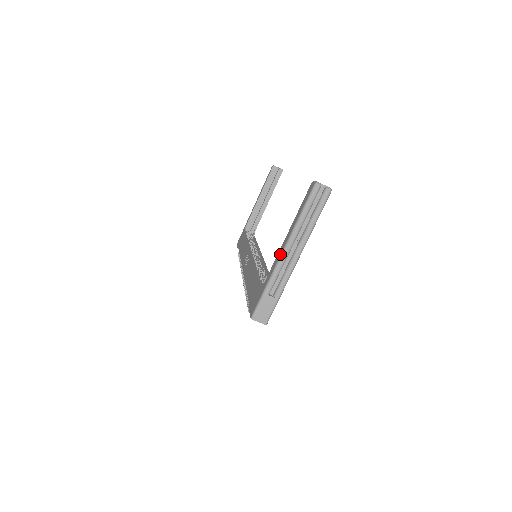
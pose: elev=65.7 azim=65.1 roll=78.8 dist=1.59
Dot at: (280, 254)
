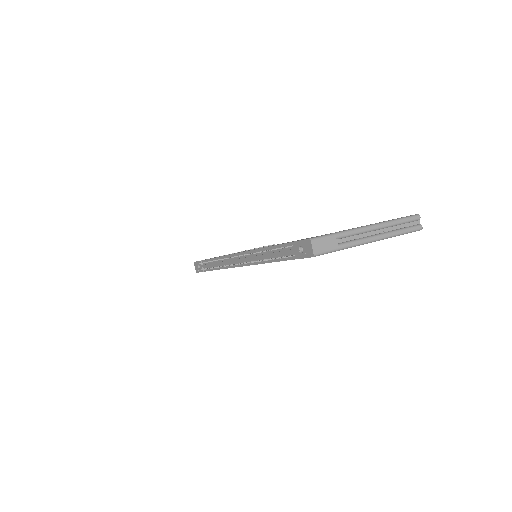
Dot at: occluded
